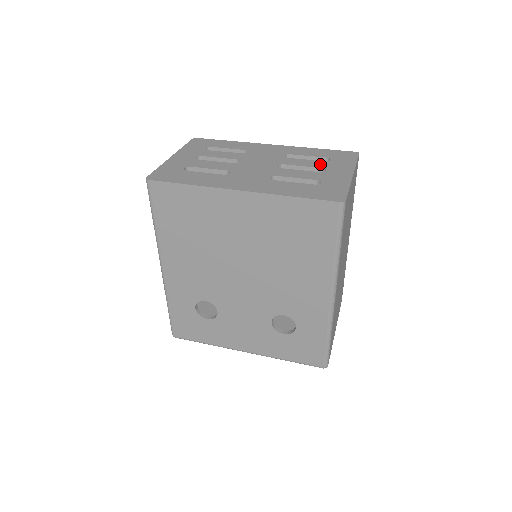
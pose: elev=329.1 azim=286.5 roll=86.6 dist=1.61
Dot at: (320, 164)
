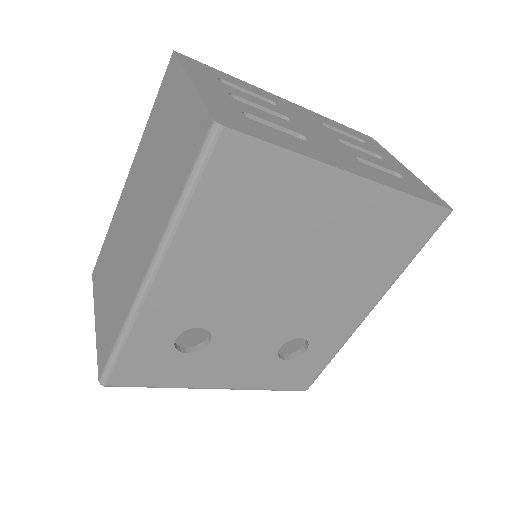
Dot at: (368, 147)
